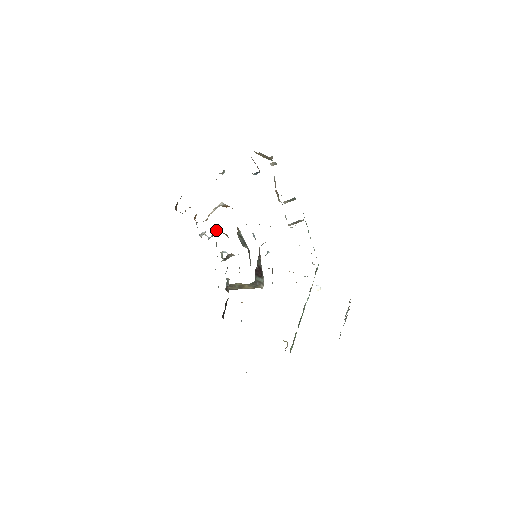
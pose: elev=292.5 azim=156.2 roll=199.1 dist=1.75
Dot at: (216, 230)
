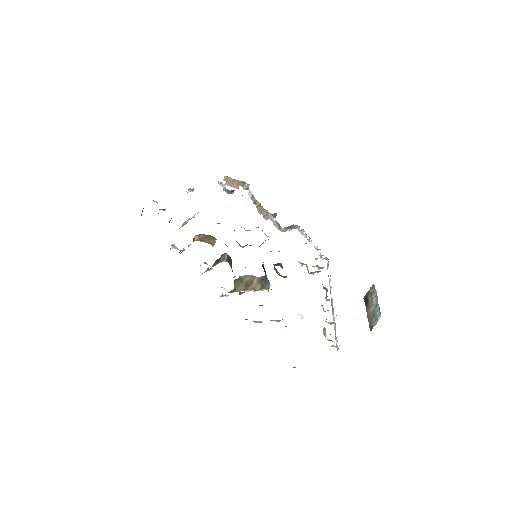
Dot at: (200, 234)
